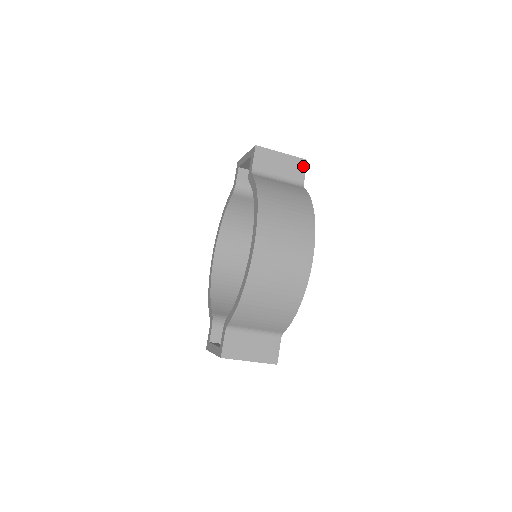
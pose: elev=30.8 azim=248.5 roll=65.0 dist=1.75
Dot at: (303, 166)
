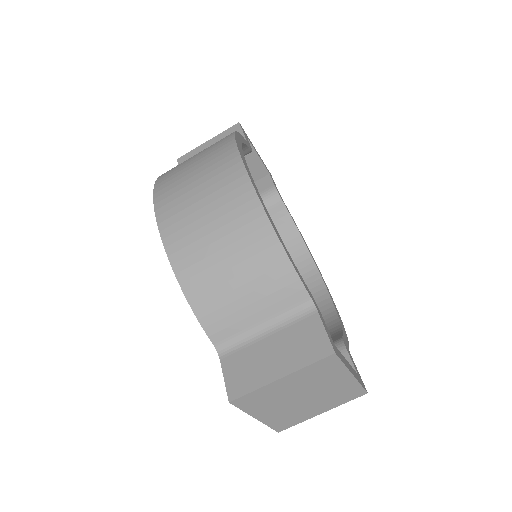
Dot at: (237, 130)
